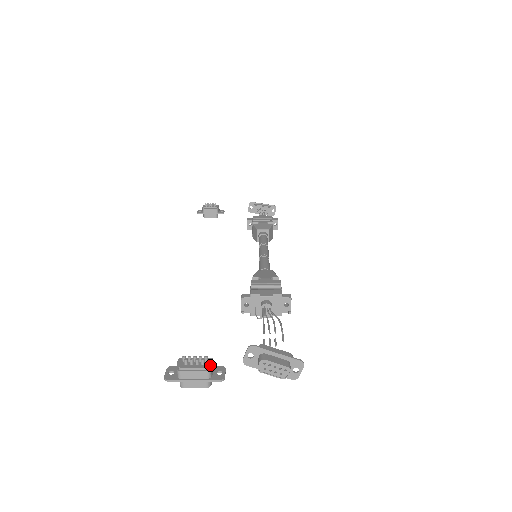
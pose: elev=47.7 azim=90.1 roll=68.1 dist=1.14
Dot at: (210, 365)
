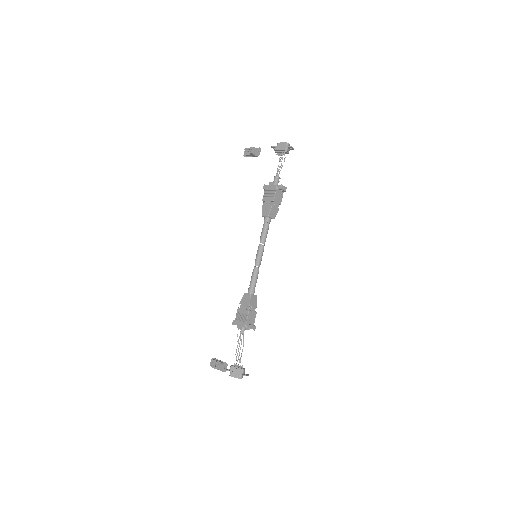
Dot at: (219, 368)
